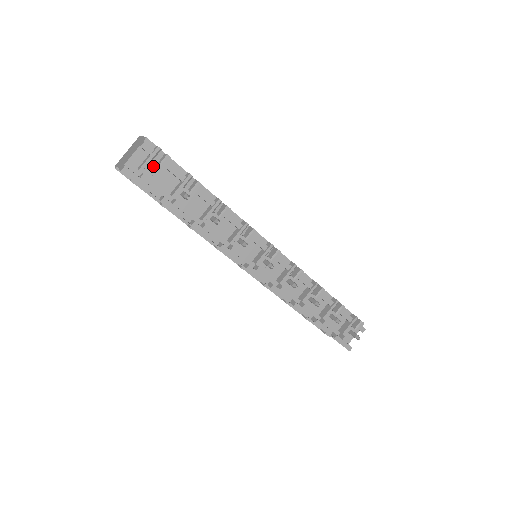
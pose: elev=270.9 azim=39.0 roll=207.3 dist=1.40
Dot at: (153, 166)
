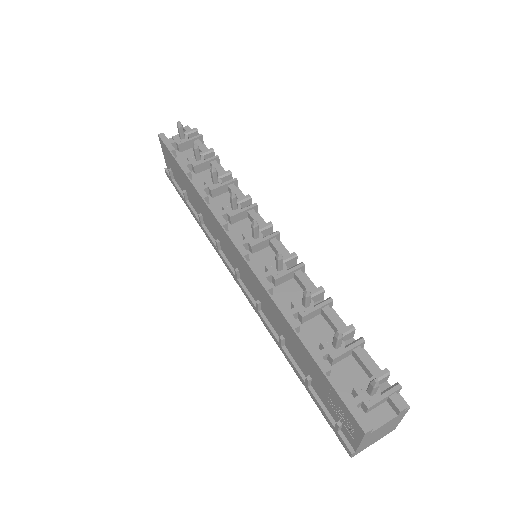
Dot at: (181, 124)
